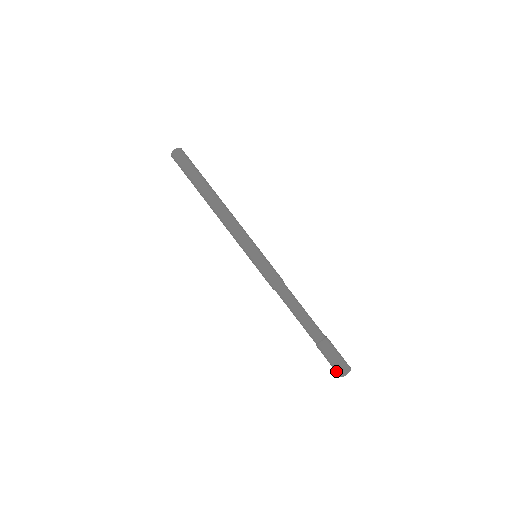
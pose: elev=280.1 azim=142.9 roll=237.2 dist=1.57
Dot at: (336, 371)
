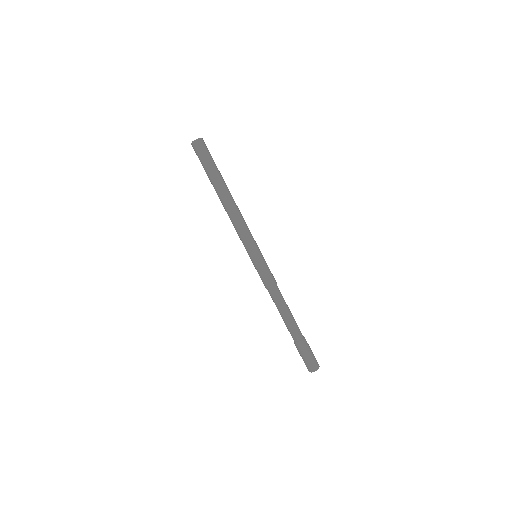
Dot at: (306, 366)
